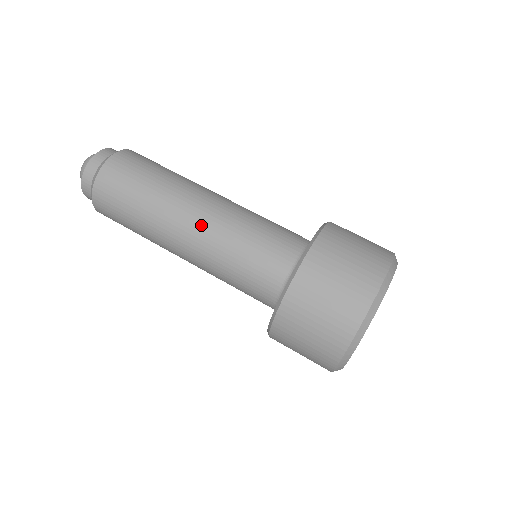
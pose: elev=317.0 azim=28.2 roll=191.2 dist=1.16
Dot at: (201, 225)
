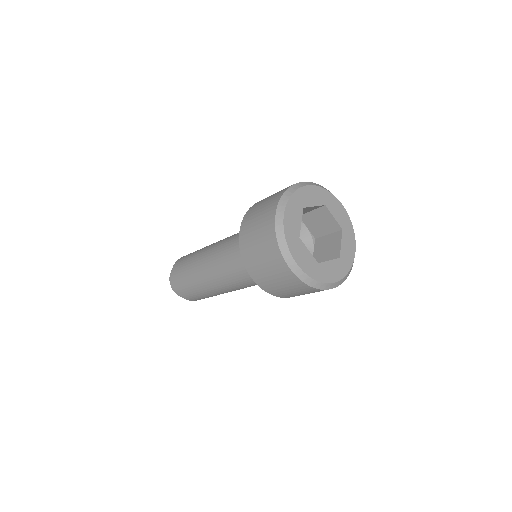
Dot at: (211, 258)
